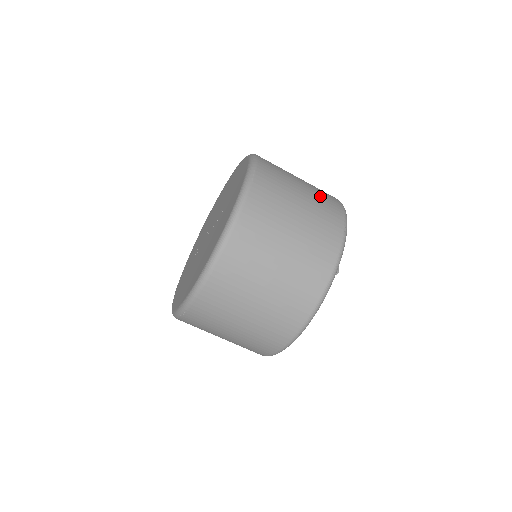
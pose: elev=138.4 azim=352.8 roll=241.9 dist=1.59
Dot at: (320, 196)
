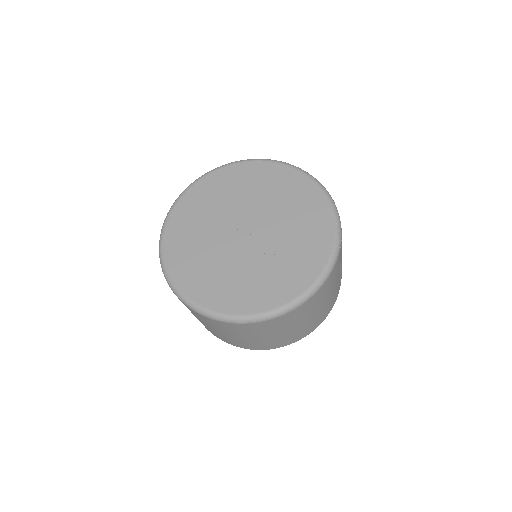
Dot at: (320, 316)
